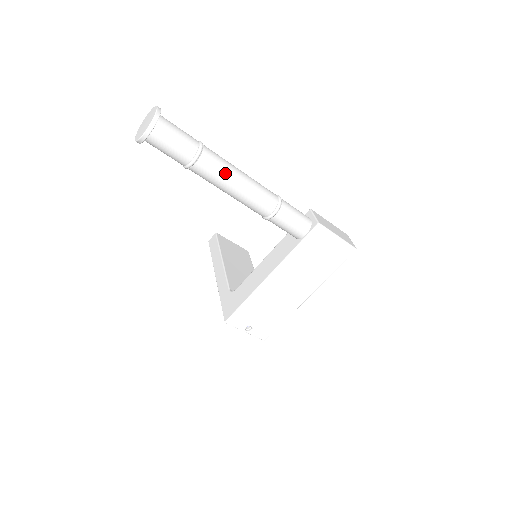
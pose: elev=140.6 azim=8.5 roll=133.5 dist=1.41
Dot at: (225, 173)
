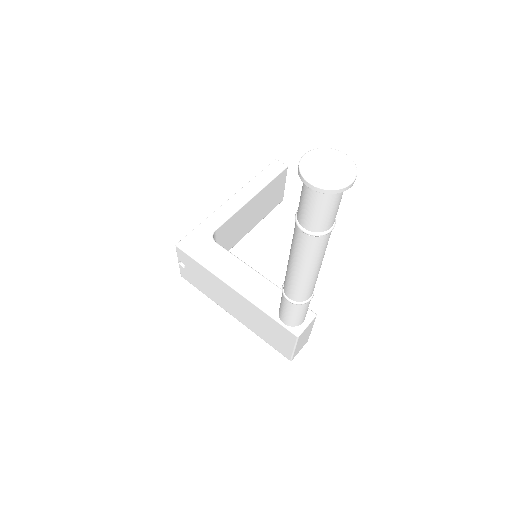
Dot at: (307, 259)
